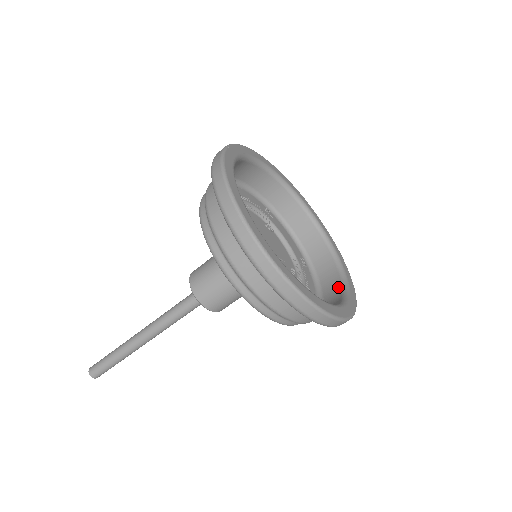
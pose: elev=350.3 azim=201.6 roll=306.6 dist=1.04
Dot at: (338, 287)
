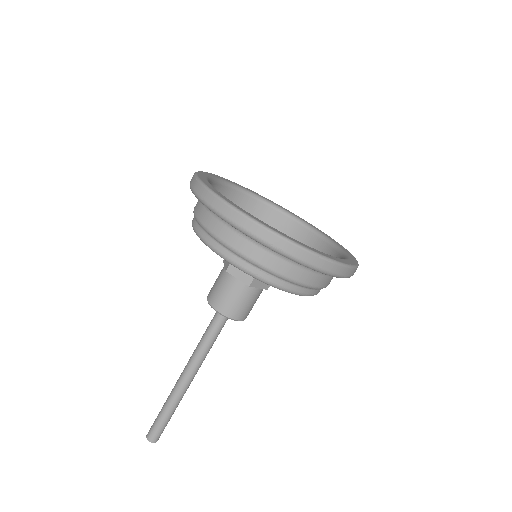
Dot at: (293, 224)
